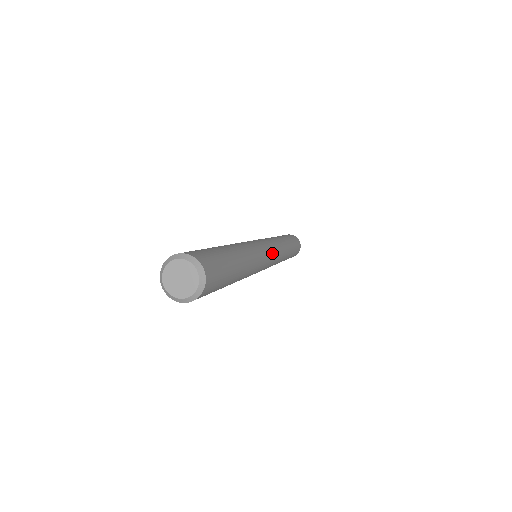
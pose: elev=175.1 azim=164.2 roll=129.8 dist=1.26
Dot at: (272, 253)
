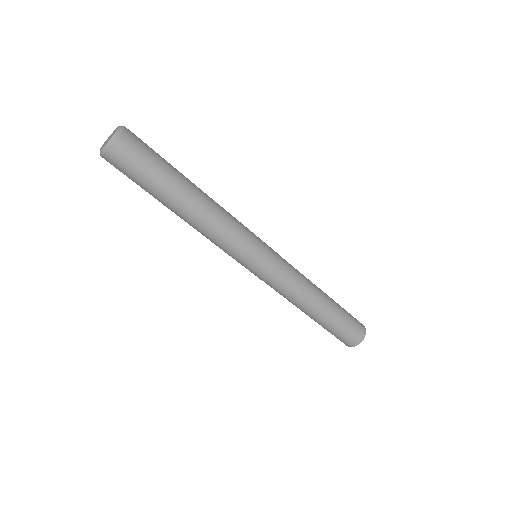
Dot at: (269, 257)
